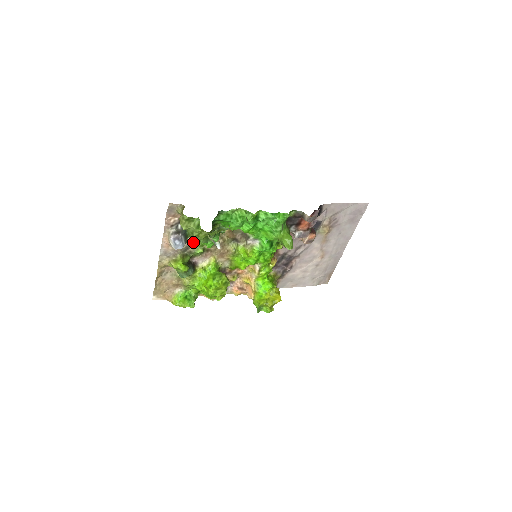
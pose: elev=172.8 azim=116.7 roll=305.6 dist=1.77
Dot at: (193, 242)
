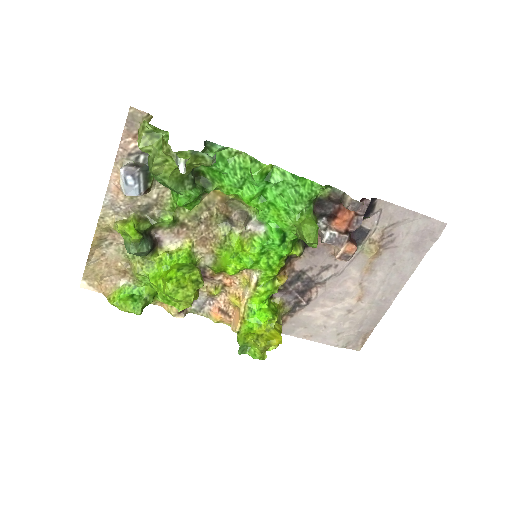
Dot at: (161, 200)
